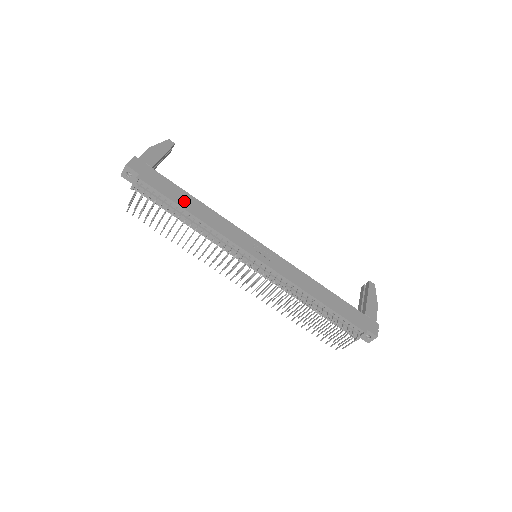
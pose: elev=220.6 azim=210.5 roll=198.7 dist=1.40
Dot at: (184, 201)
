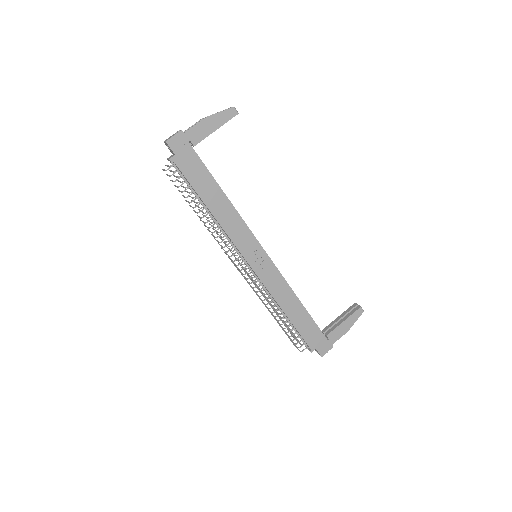
Dot at: (208, 193)
